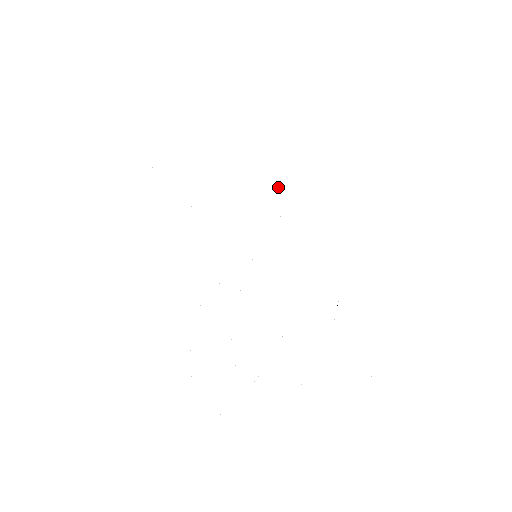
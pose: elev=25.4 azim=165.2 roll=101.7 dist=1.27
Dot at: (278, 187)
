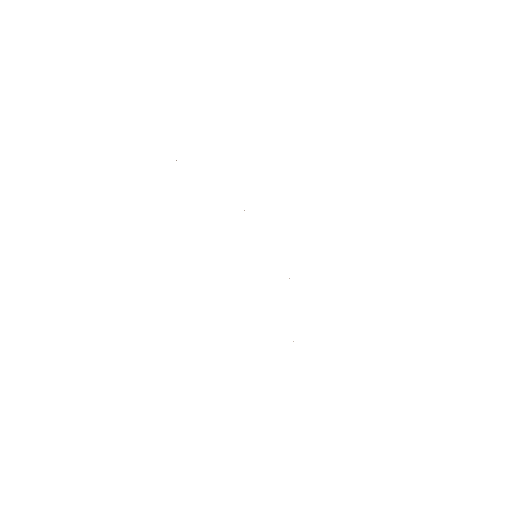
Dot at: occluded
